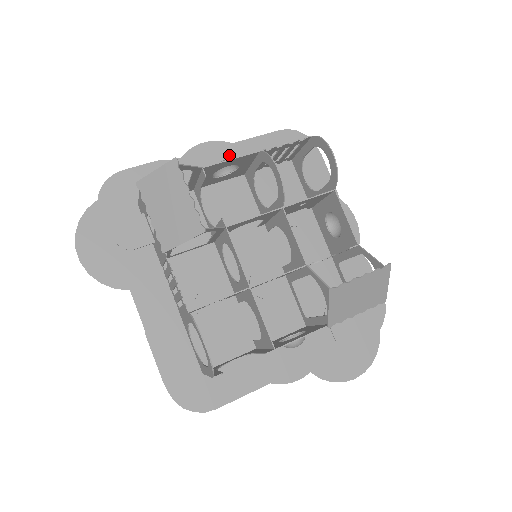
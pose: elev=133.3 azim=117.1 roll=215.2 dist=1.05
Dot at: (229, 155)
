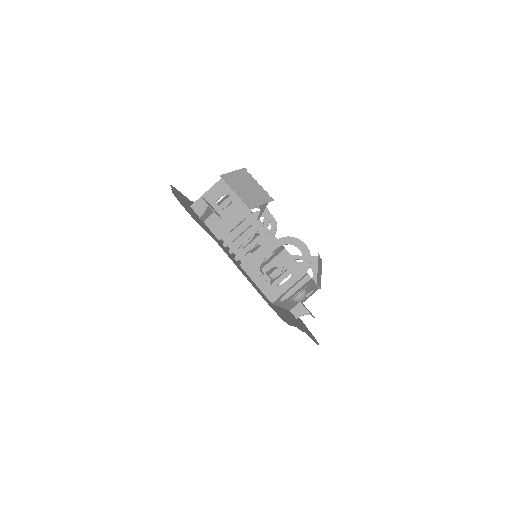
Dot at: occluded
